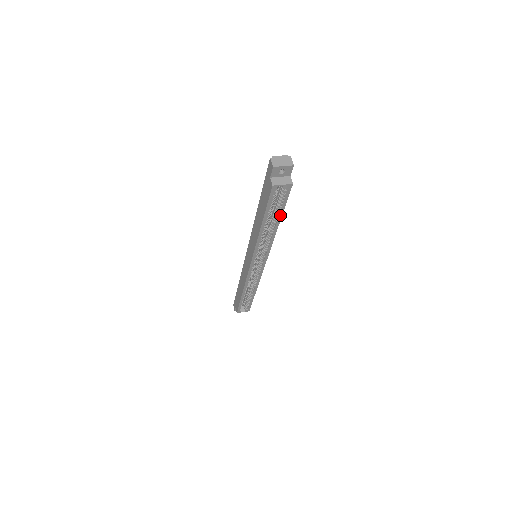
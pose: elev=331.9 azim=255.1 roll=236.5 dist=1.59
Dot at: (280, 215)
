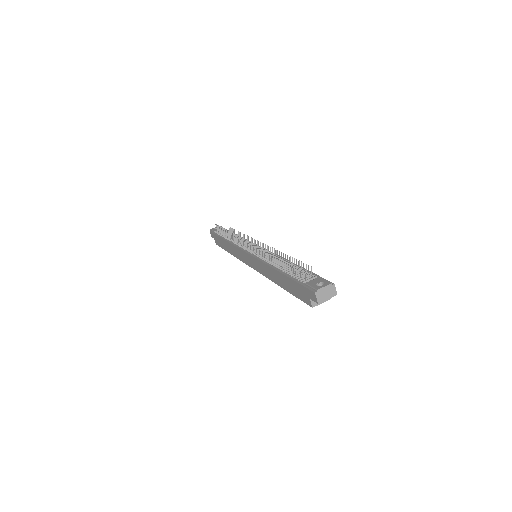
Dot at: occluded
